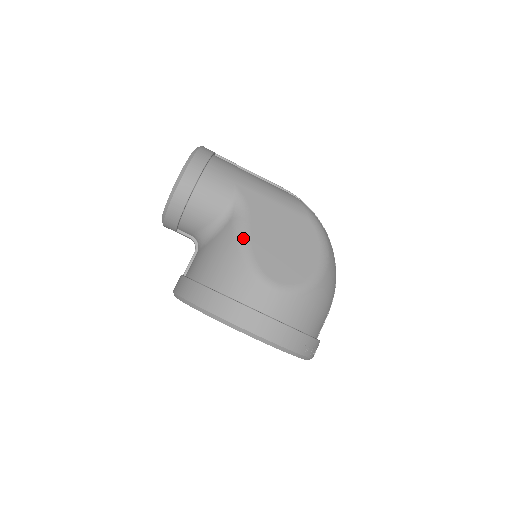
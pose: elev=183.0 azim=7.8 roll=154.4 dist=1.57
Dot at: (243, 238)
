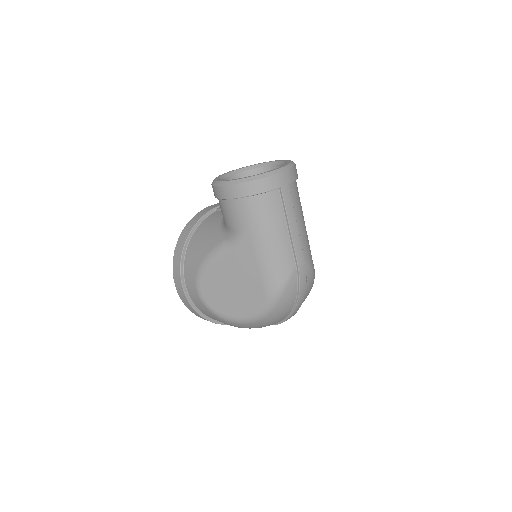
Dot at: (212, 257)
